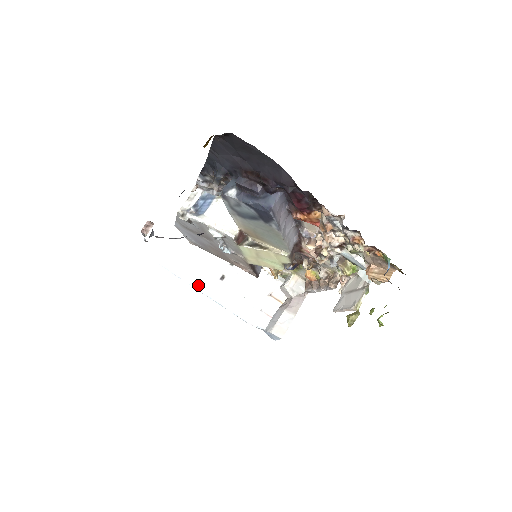
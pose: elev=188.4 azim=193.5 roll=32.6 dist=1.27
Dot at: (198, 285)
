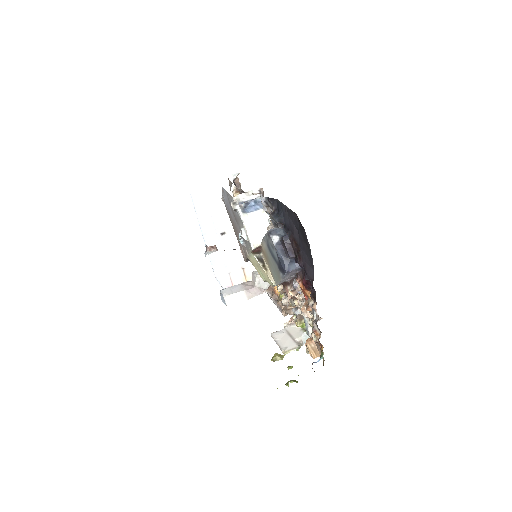
Dot at: (204, 226)
